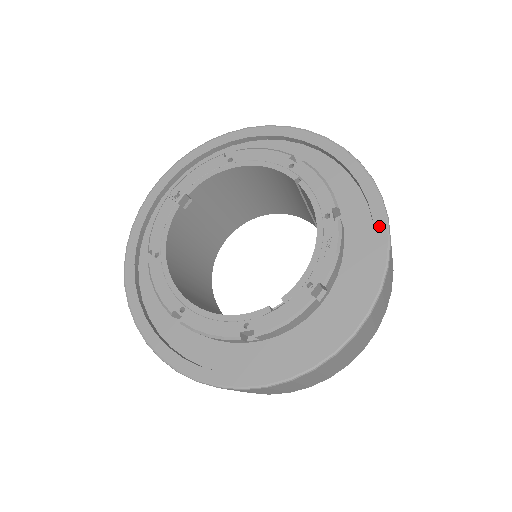
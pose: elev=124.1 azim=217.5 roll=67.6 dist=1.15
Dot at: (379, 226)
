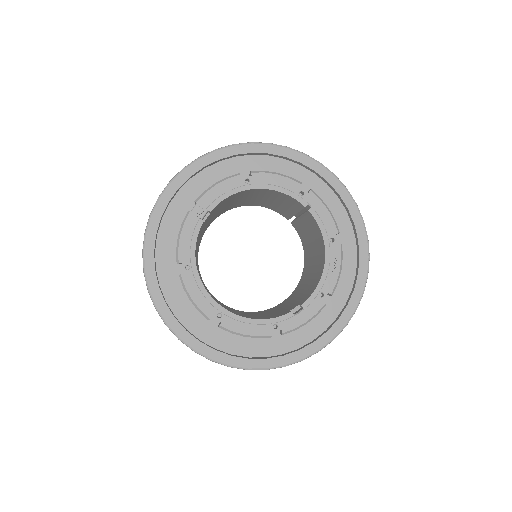
Dot at: (362, 245)
